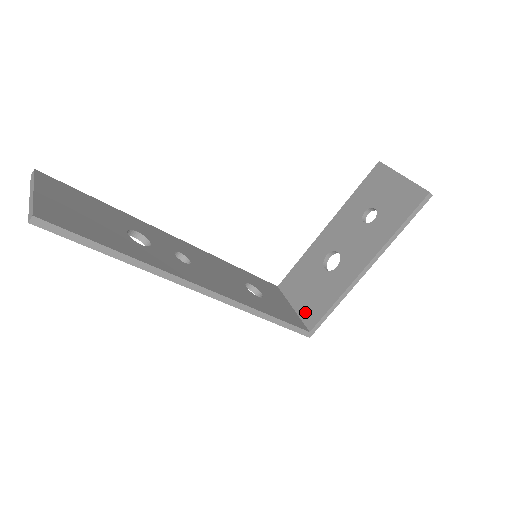
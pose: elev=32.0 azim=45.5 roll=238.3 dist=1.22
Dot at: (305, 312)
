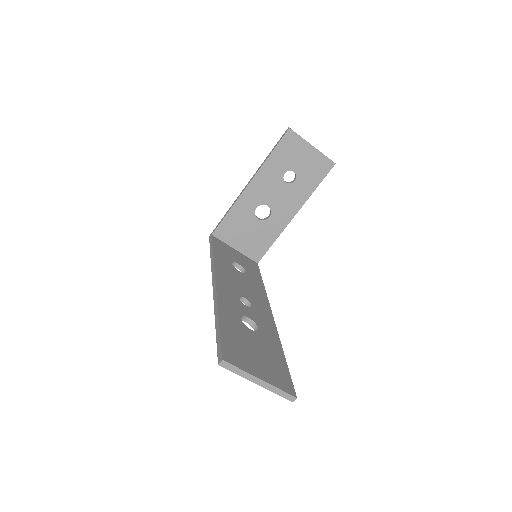
Dot at: (249, 251)
